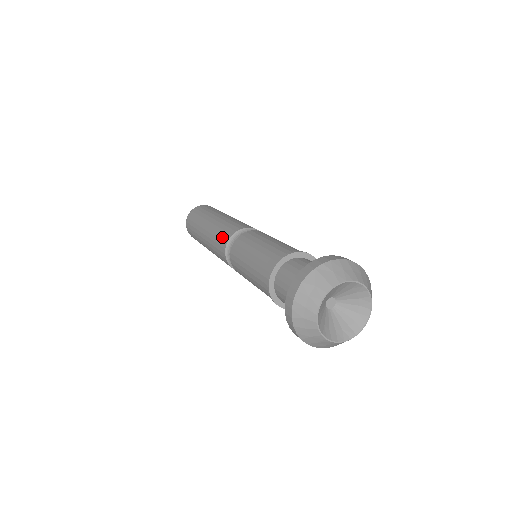
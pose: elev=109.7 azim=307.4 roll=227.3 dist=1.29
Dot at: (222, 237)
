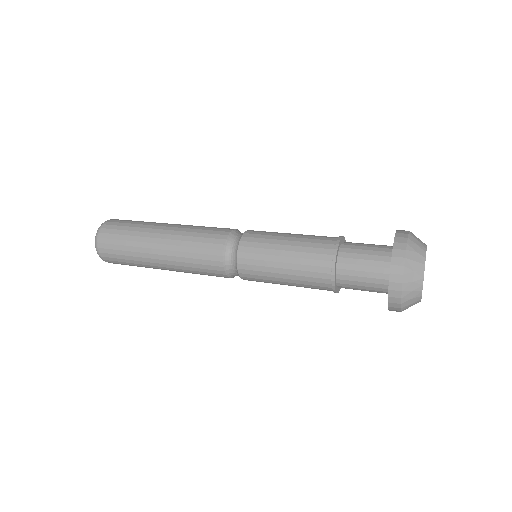
Dot at: (207, 256)
